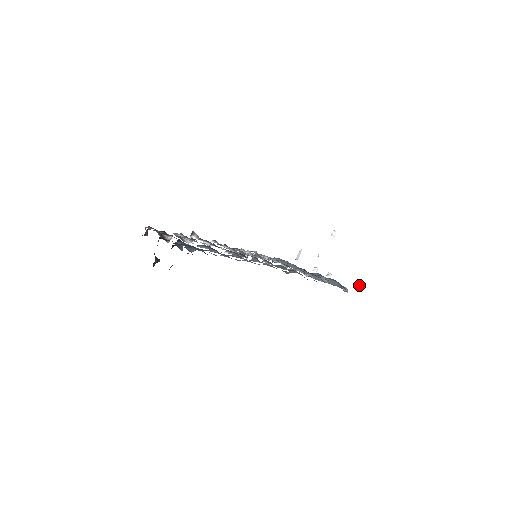
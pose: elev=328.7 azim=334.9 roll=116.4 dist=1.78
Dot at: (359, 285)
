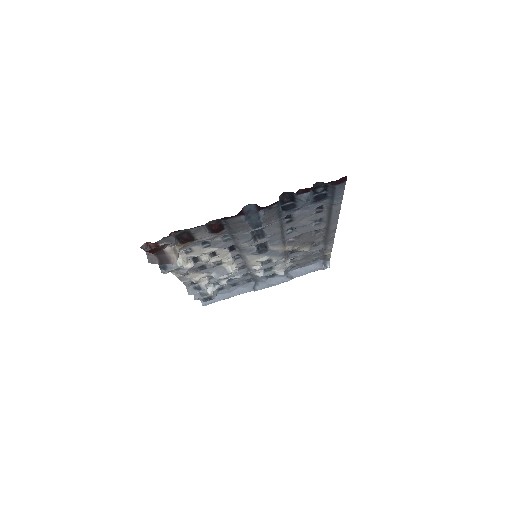
Dot at: occluded
